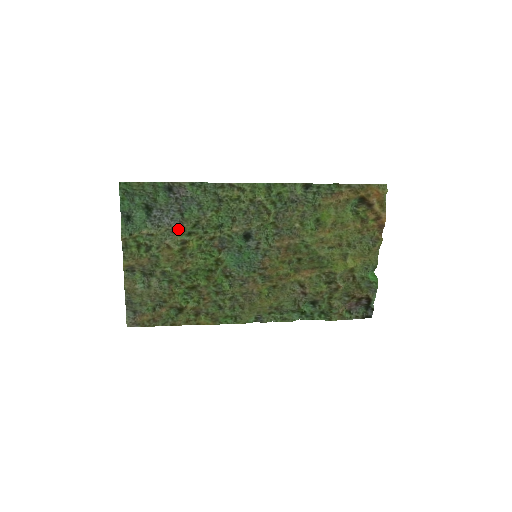
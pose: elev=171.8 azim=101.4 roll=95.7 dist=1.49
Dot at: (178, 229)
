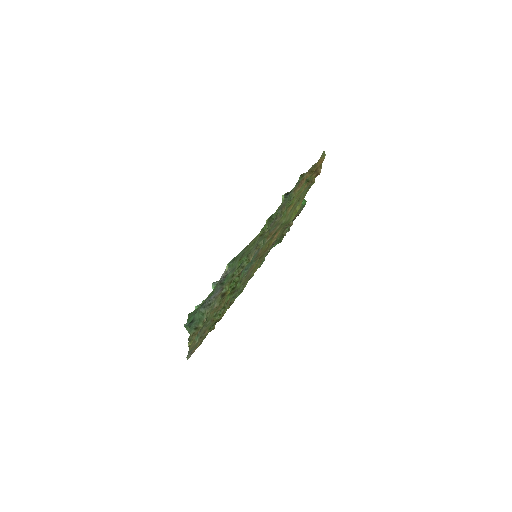
Dot at: (220, 293)
